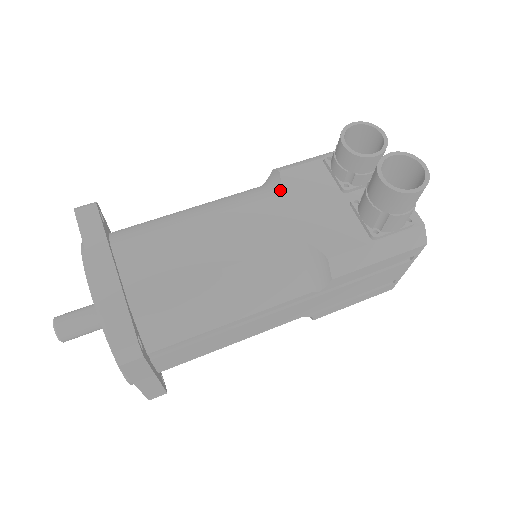
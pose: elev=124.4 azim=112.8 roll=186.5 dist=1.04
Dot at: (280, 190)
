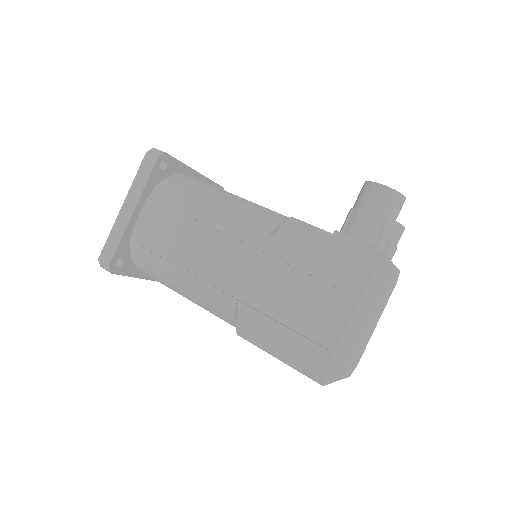
Dot at: occluded
